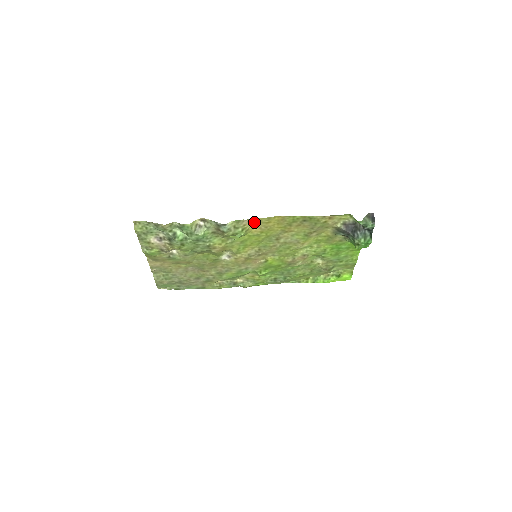
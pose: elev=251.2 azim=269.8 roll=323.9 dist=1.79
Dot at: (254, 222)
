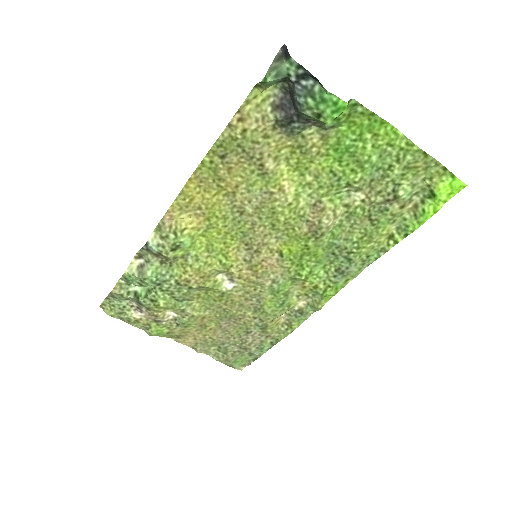
Dot at: (178, 214)
